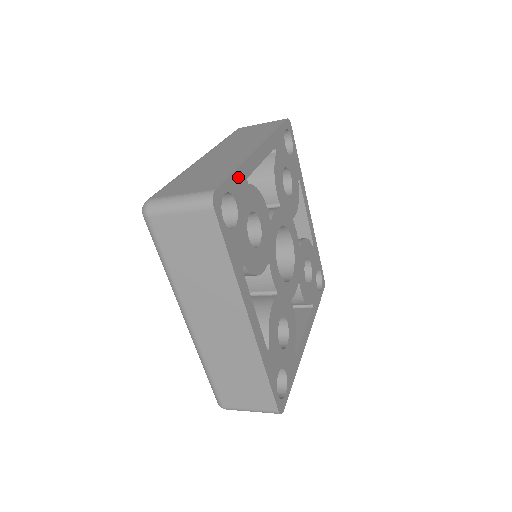
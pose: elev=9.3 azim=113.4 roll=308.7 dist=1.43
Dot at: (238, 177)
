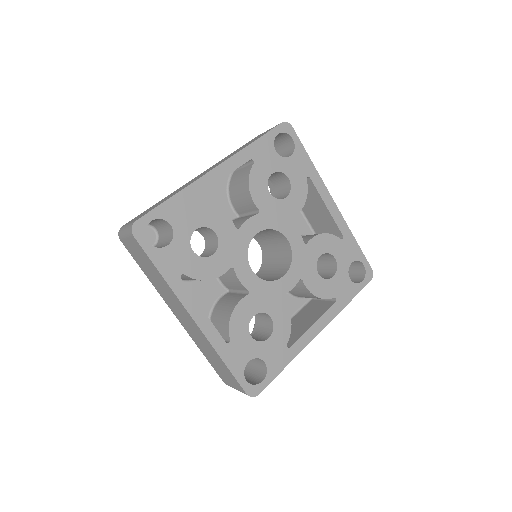
Dot at: (175, 203)
